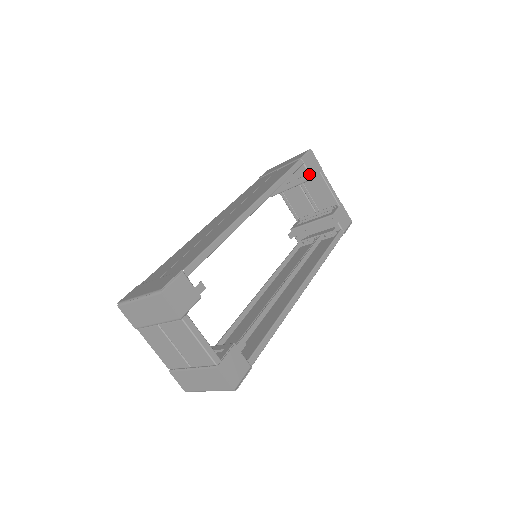
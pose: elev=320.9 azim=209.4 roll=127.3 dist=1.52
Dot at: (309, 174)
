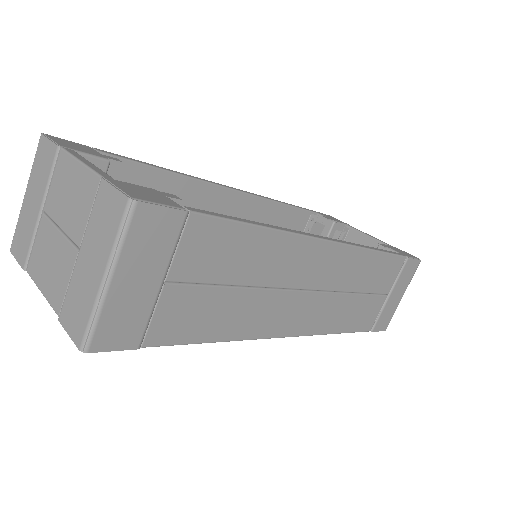
Dot at: (328, 218)
